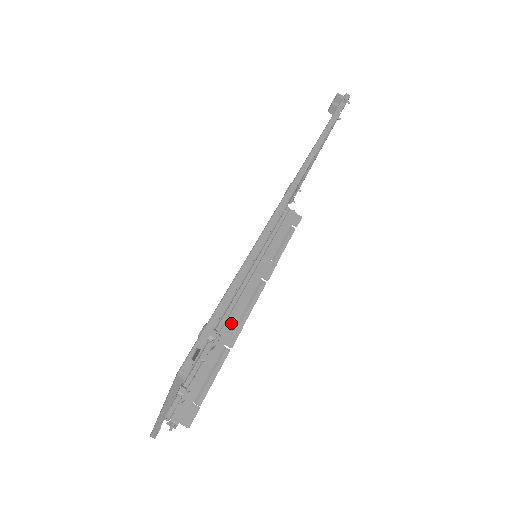
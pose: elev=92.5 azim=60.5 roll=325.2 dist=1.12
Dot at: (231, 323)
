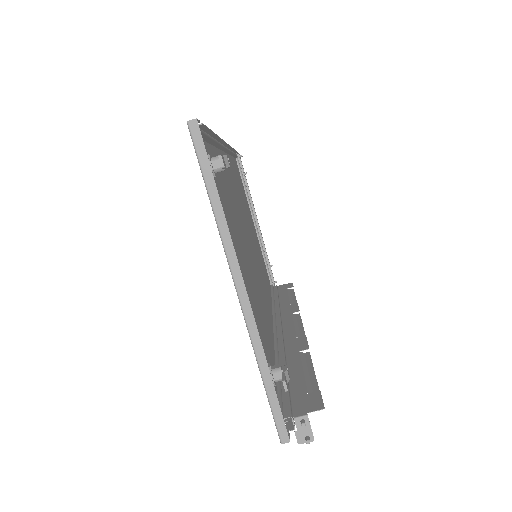
Dot at: (290, 341)
